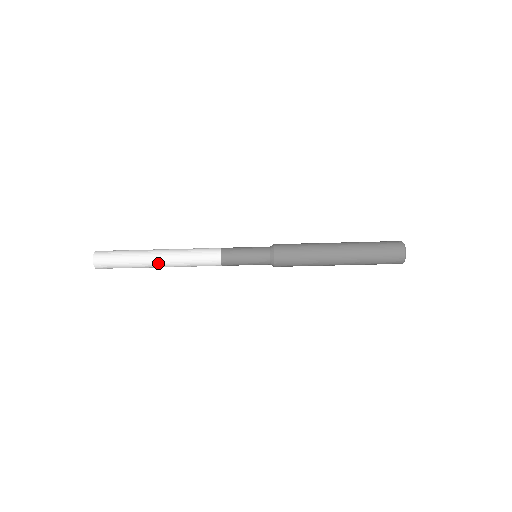
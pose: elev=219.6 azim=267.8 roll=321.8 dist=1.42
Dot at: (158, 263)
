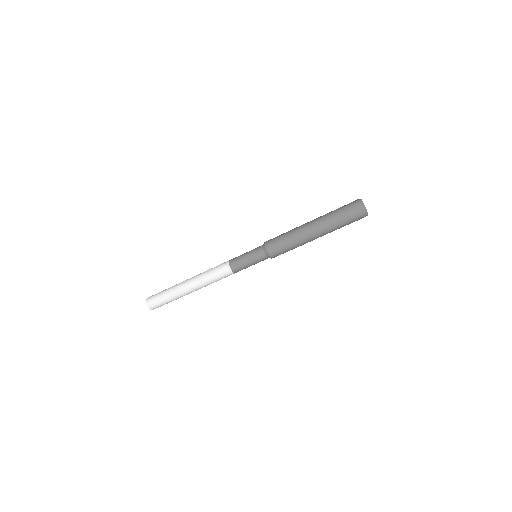
Dot at: (187, 283)
